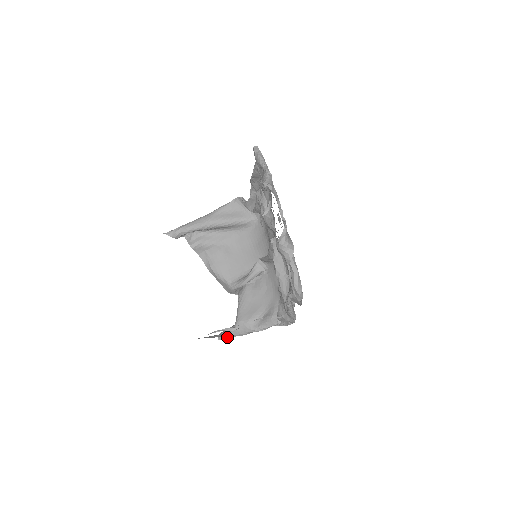
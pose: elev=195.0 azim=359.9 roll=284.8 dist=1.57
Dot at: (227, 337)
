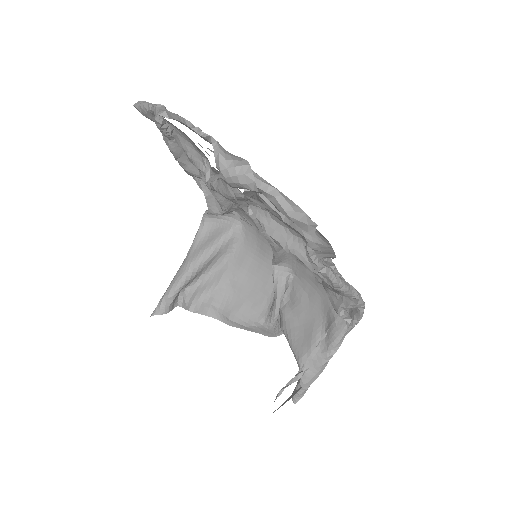
Dot at: (302, 392)
